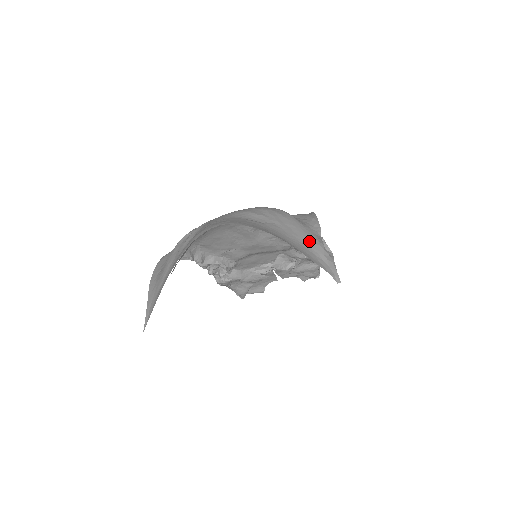
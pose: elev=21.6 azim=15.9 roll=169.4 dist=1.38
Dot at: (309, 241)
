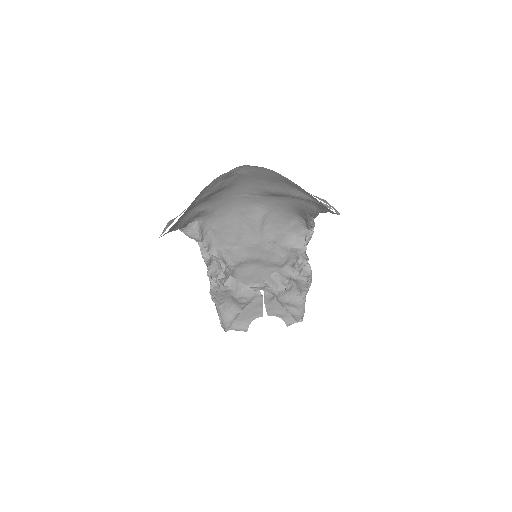
Dot at: (315, 196)
